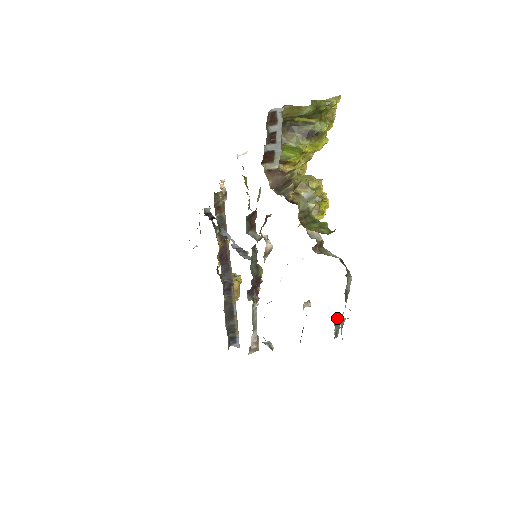
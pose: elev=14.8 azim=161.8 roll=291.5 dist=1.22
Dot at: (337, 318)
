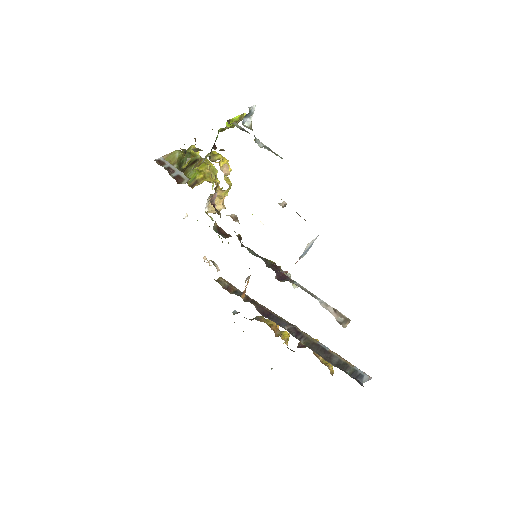
Dot at: (262, 147)
